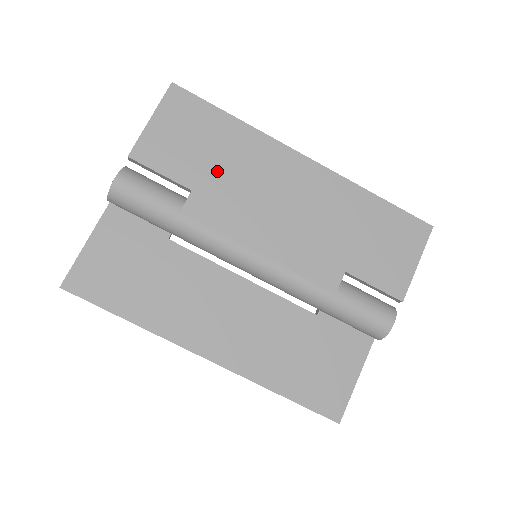
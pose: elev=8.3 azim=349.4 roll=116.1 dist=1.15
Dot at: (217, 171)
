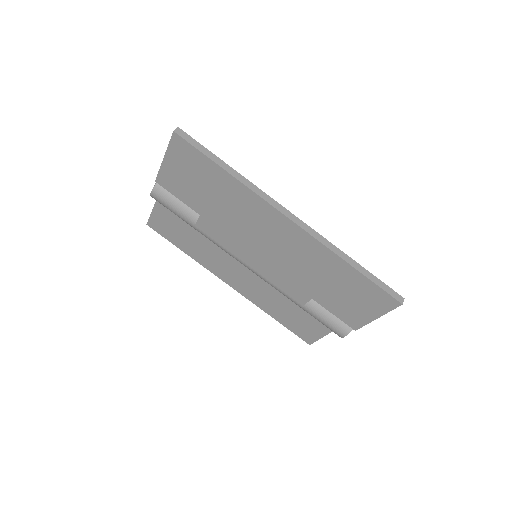
Dot at: (216, 208)
